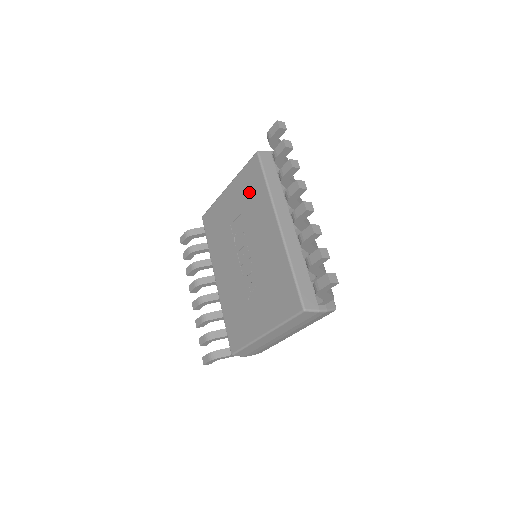
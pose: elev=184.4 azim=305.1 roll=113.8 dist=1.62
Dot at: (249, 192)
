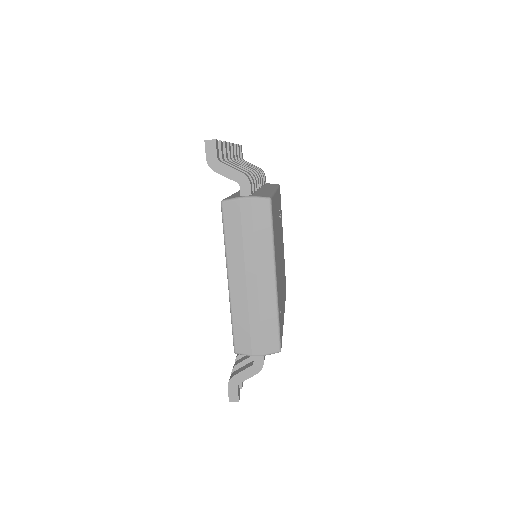
Dot at: occluded
